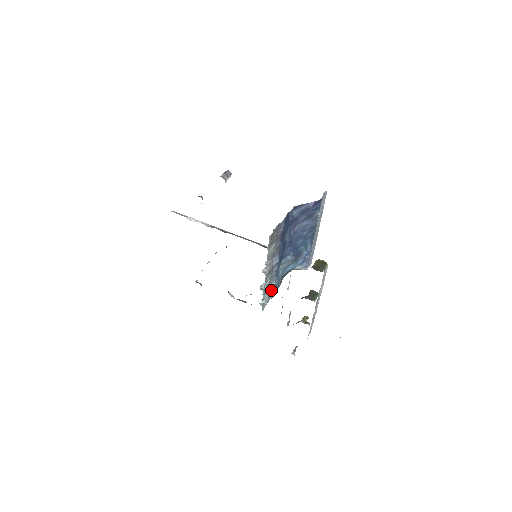
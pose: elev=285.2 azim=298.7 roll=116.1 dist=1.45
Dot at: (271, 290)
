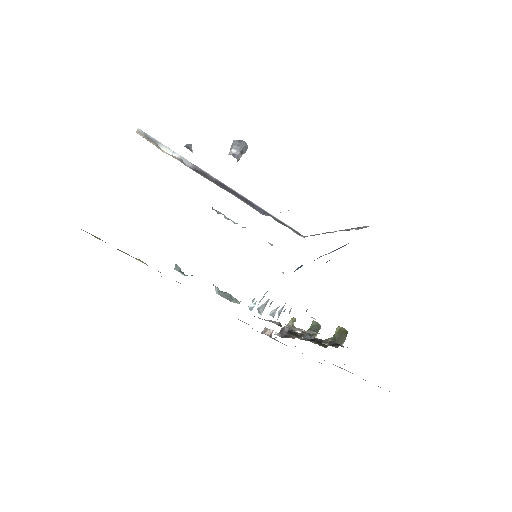
Dot at: occluded
